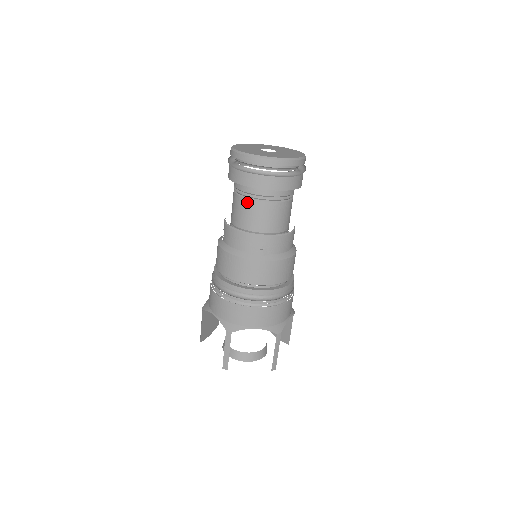
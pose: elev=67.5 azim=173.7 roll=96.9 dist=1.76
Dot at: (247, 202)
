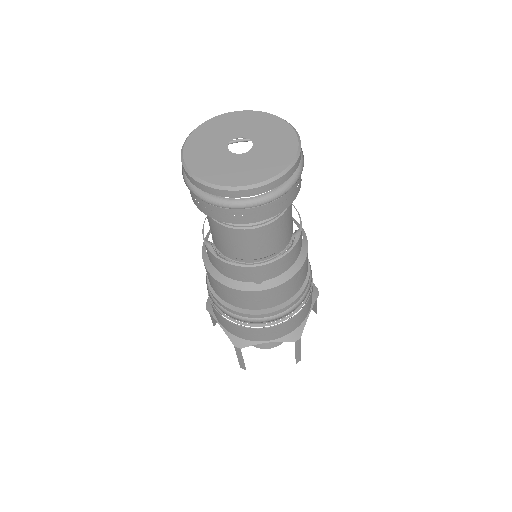
Dot at: (223, 229)
